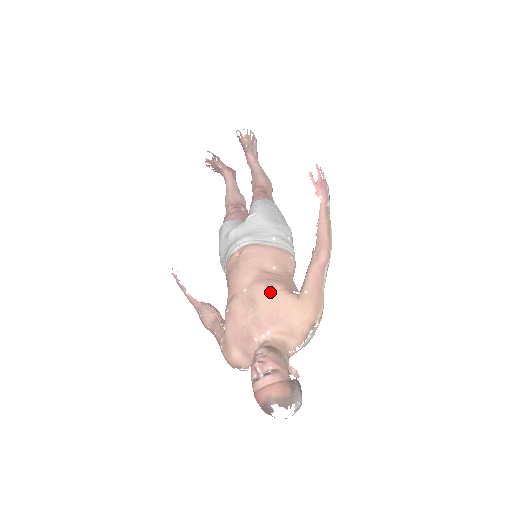
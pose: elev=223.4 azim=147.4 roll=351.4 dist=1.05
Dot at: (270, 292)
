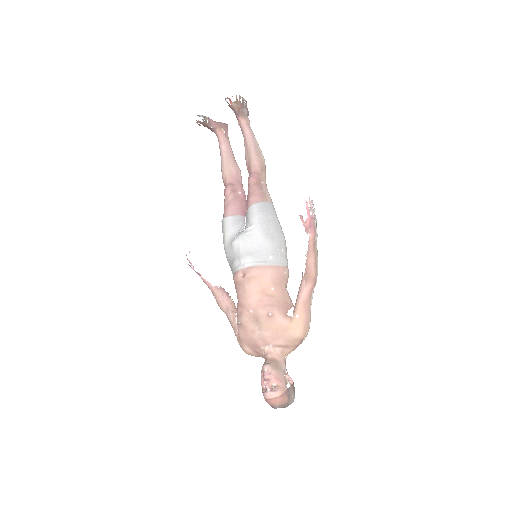
Dot at: (270, 318)
